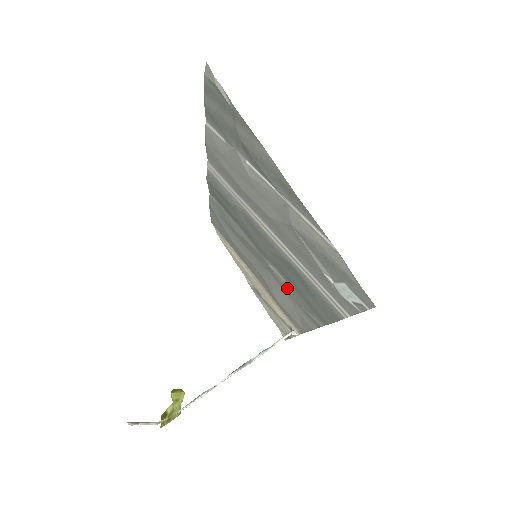
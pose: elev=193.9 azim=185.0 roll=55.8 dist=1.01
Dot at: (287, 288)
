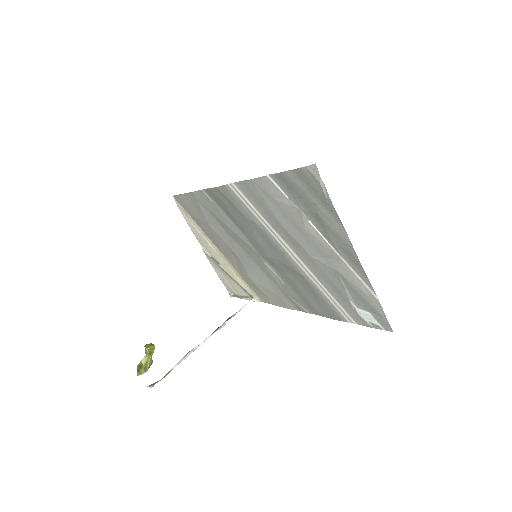
Dot at: (277, 281)
